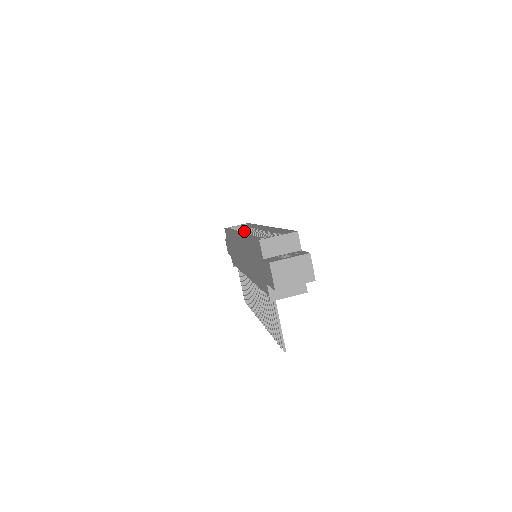
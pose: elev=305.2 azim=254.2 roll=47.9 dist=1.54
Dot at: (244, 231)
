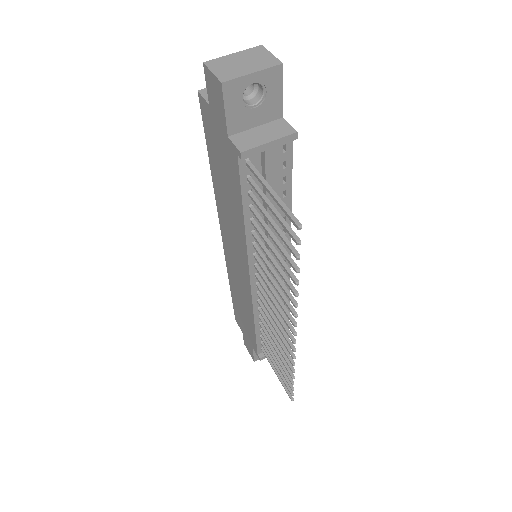
Dot at: occluded
